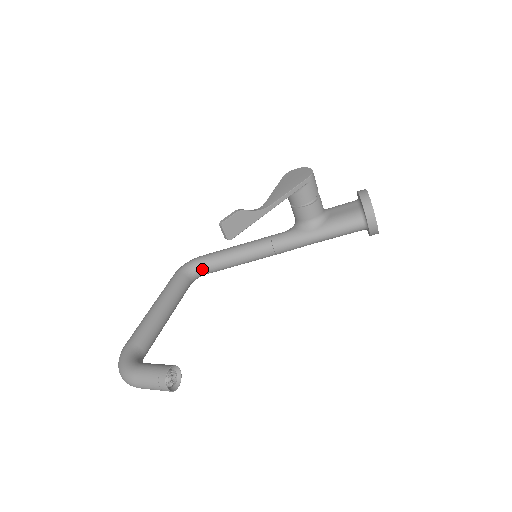
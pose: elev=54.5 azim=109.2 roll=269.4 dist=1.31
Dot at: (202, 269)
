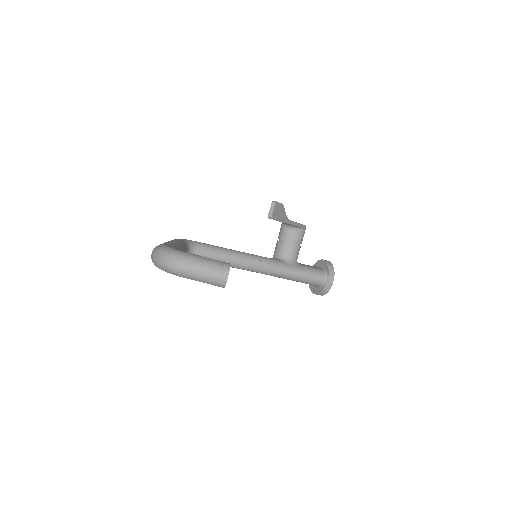
Dot at: (197, 250)
